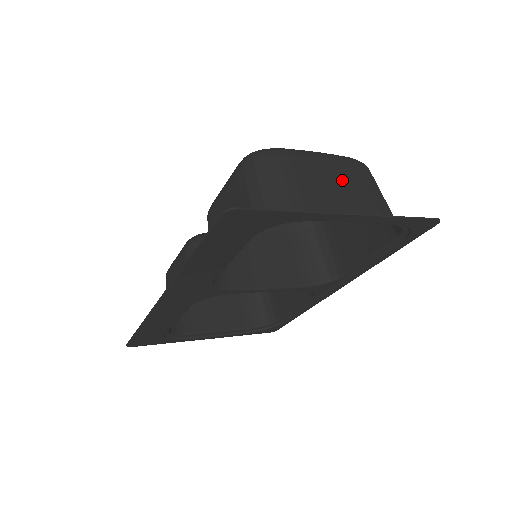
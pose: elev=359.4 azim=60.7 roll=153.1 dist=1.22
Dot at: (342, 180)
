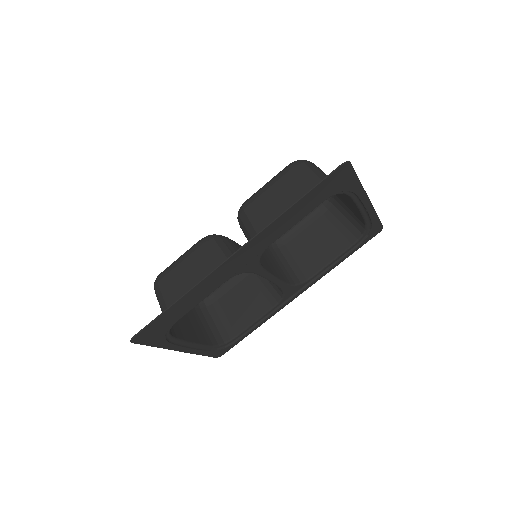
Dot at: occluded
